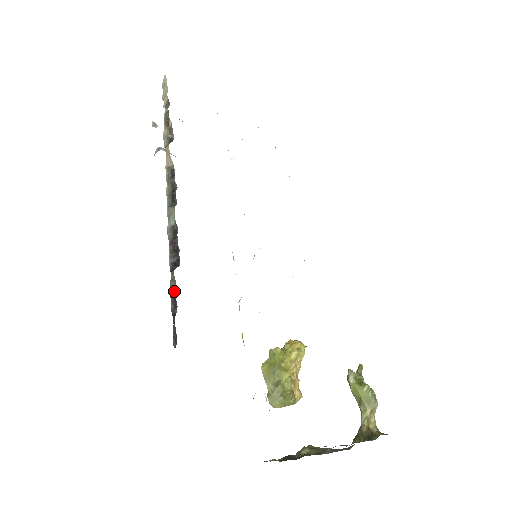
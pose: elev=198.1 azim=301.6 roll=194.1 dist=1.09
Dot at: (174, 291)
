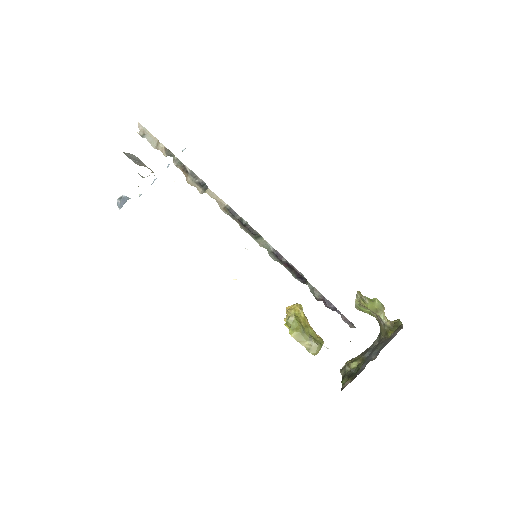
Dot at: (318, 295)
